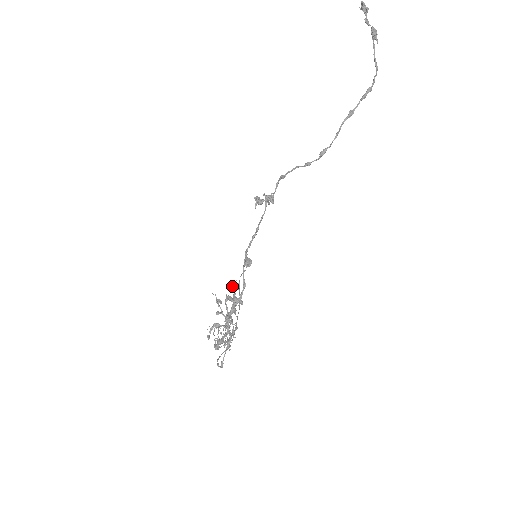
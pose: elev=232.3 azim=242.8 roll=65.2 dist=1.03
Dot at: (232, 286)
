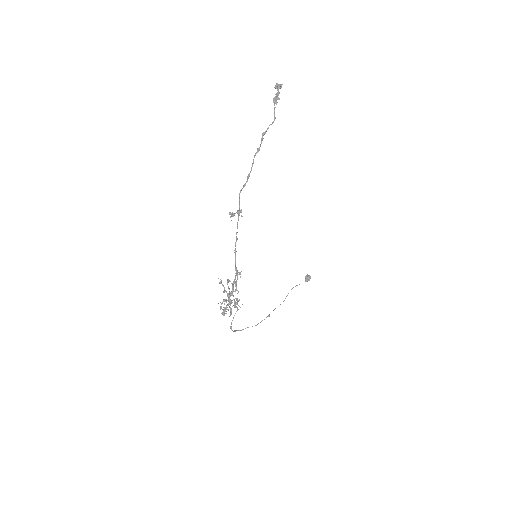
Dot at: (236, 275)
